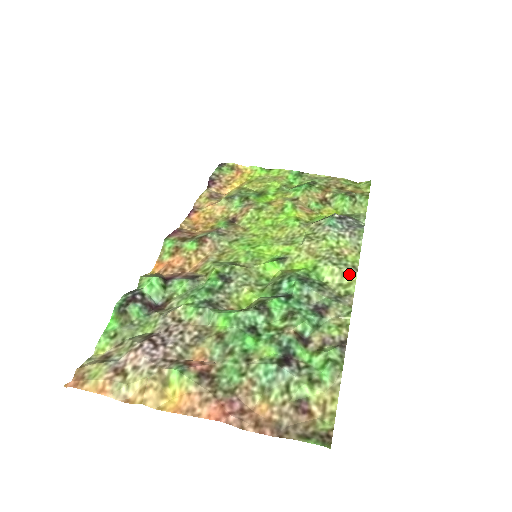
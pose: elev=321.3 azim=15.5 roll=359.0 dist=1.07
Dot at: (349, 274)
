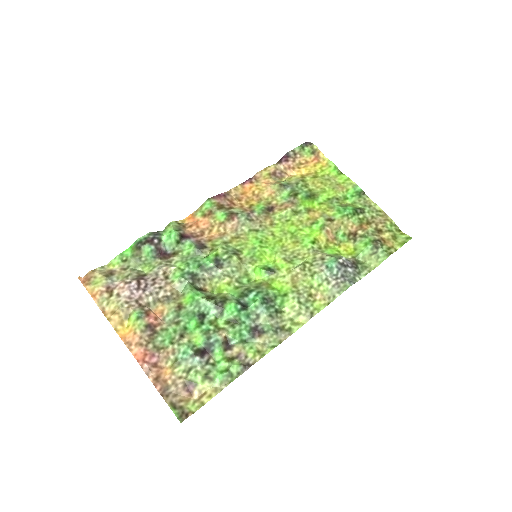
Dot at: (303, 317)
